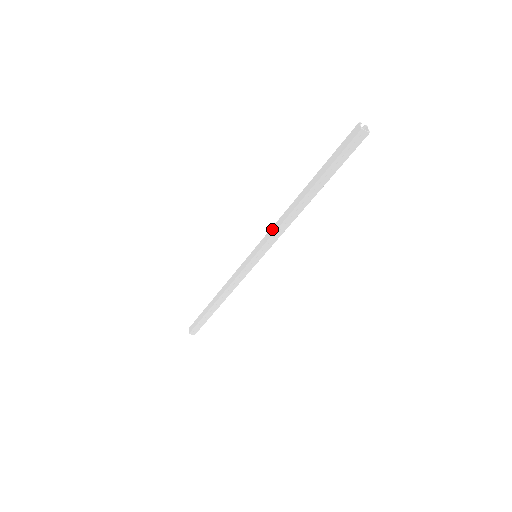
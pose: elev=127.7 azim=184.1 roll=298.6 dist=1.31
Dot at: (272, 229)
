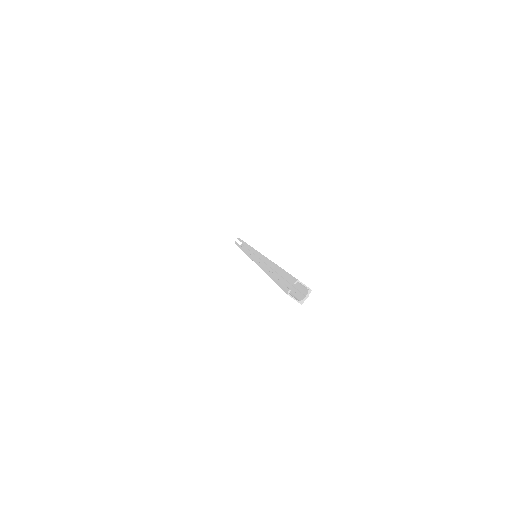
Dot at: occluded
